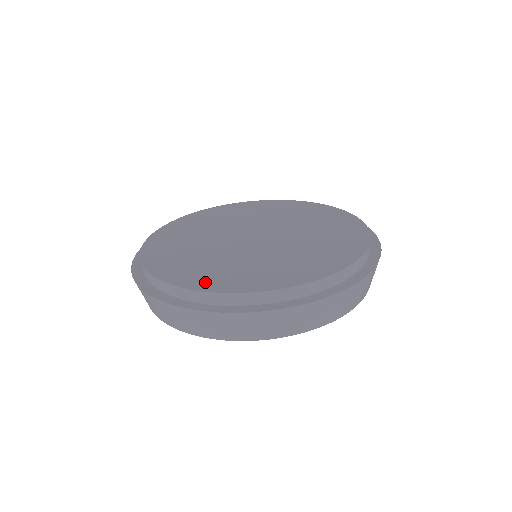
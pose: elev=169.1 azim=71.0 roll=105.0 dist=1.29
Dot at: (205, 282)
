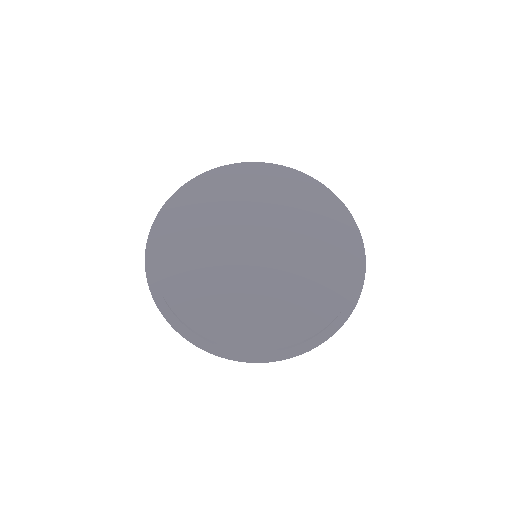
Dot at: (253, 336)
